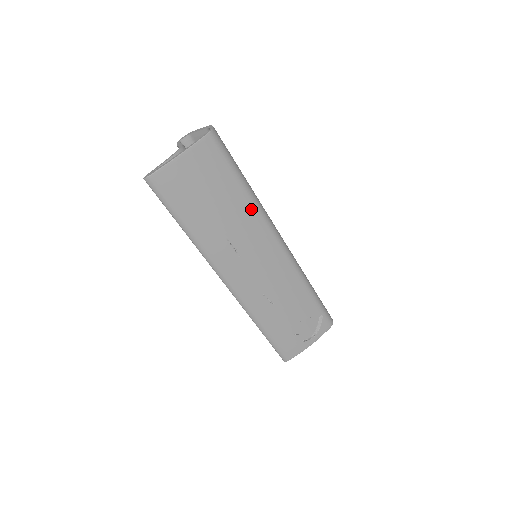
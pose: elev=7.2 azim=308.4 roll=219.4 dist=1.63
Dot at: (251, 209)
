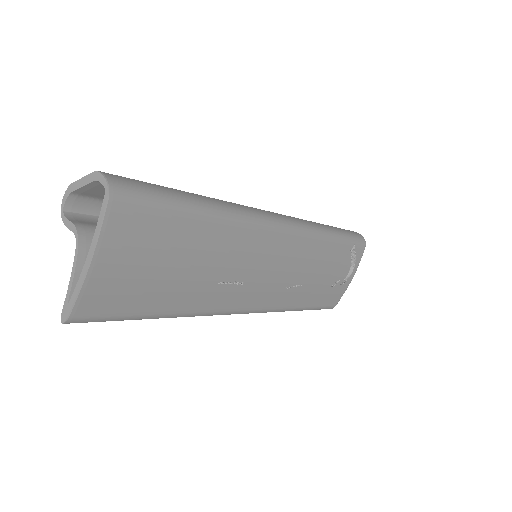
Dot at: (228, 229)
